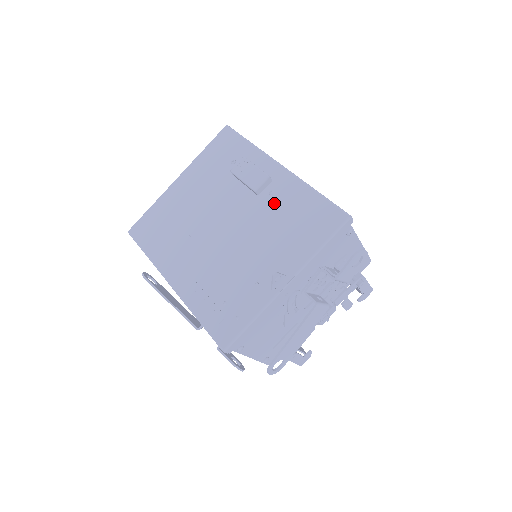
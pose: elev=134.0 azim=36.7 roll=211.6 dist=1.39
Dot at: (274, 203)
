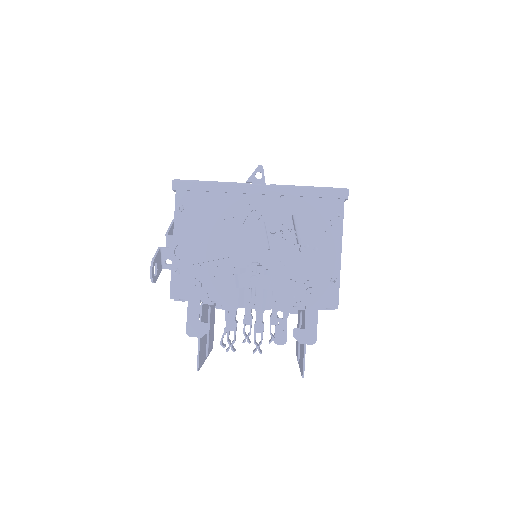
Dot at: occluded
